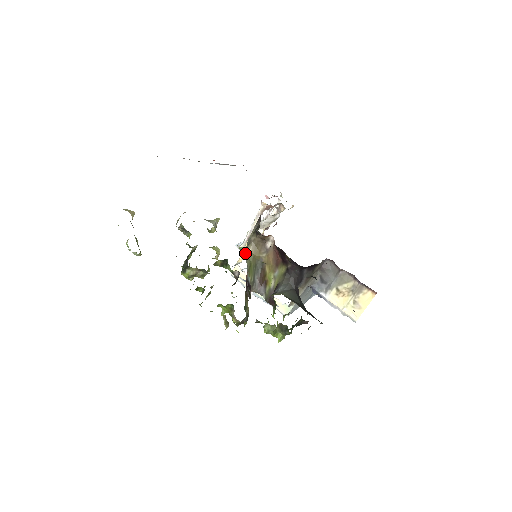
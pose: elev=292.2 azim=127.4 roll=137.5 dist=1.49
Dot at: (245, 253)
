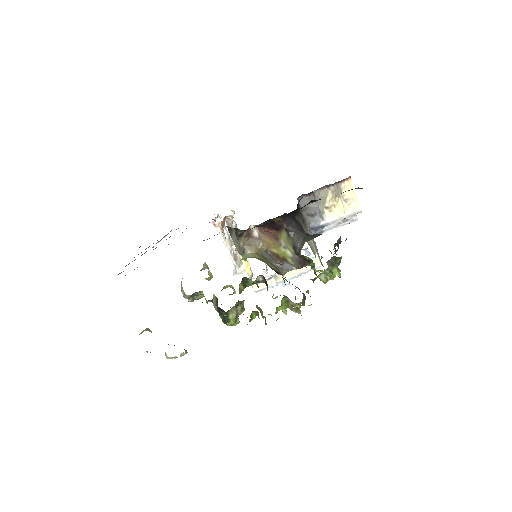
Dot at: (249, 257)
